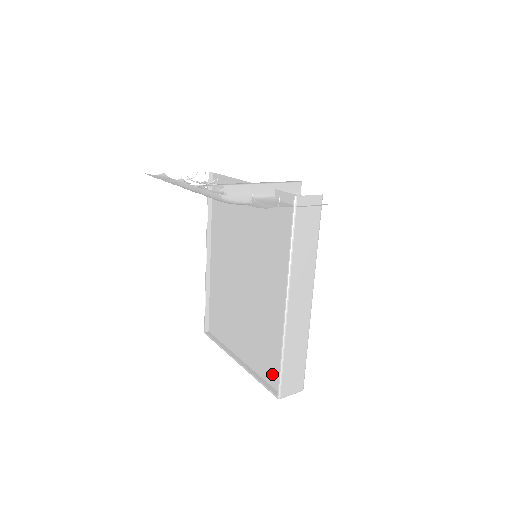
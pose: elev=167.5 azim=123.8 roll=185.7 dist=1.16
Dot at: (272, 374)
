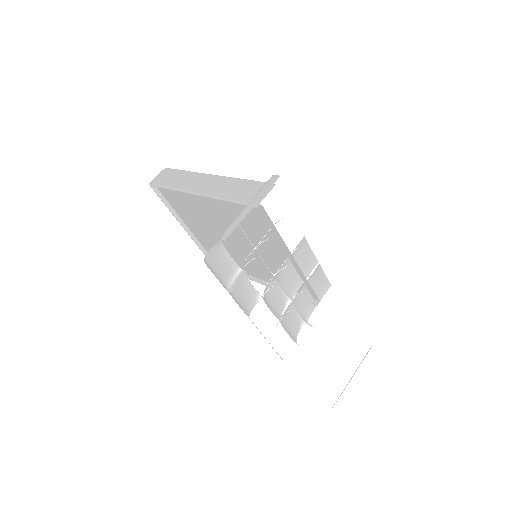
Dot at: occluded
